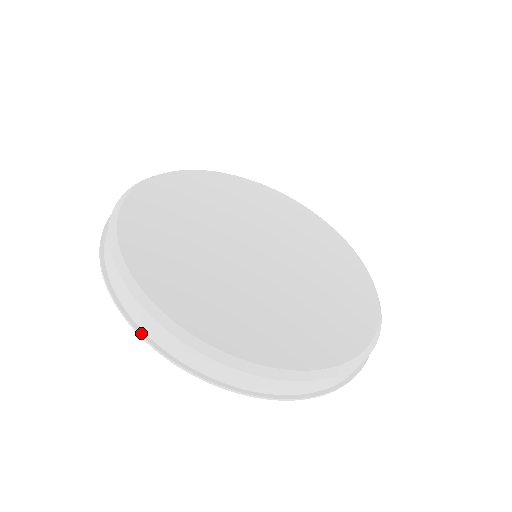
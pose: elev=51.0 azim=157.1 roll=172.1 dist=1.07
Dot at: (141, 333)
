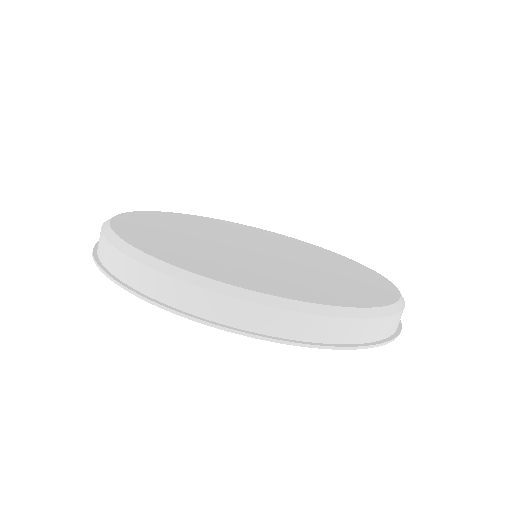
Dot at: (182, 312)
